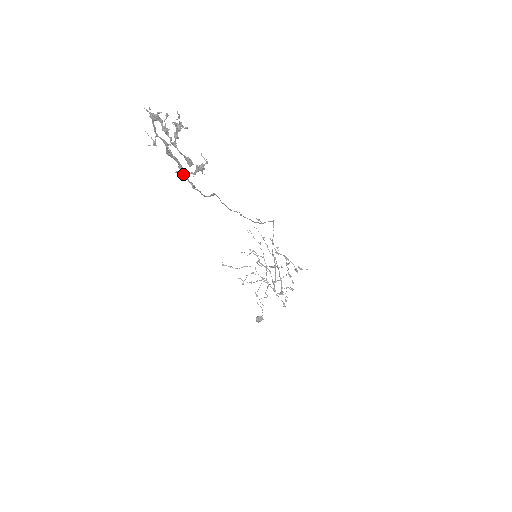
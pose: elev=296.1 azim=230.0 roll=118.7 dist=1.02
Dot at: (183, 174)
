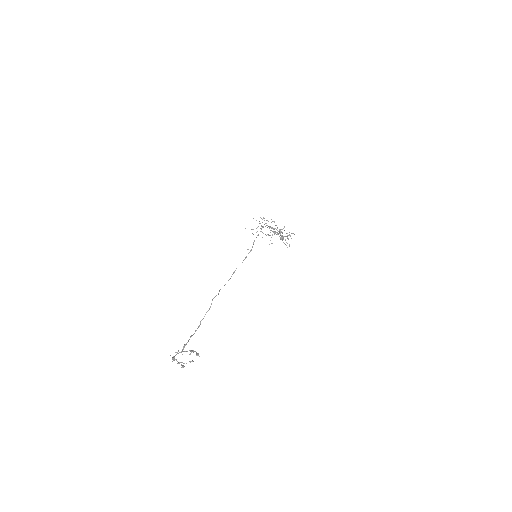
Dot at: occluded
